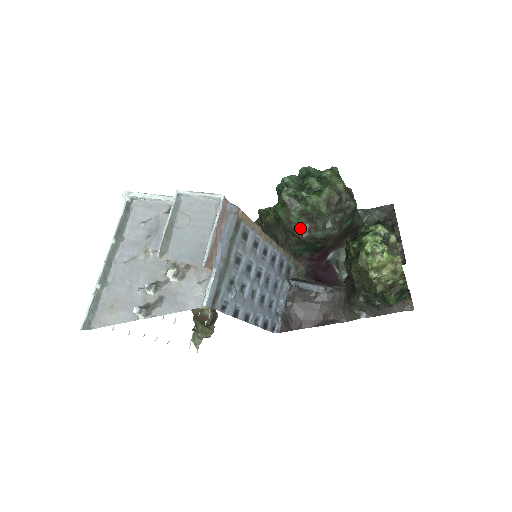
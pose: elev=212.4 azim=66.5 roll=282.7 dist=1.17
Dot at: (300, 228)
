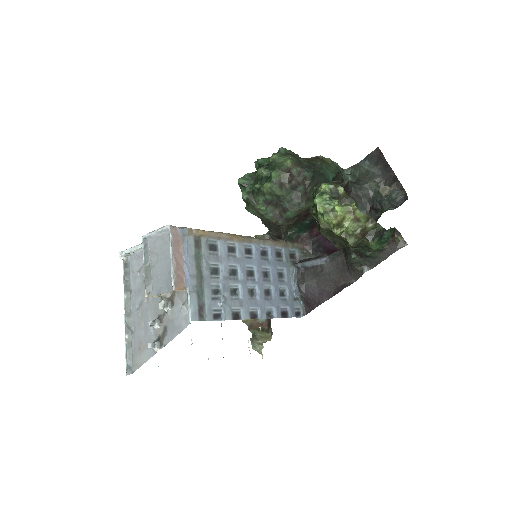
Dot at: (272, 216)
